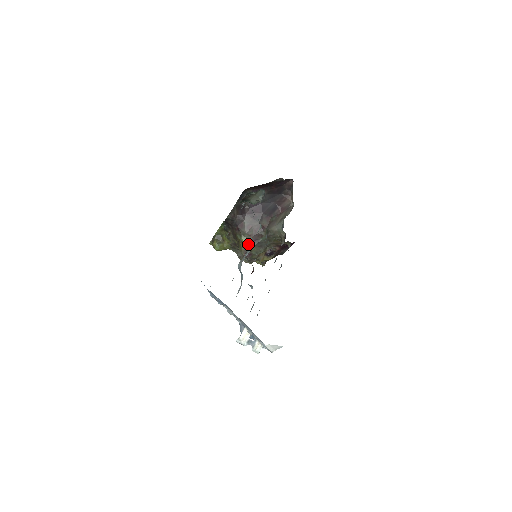
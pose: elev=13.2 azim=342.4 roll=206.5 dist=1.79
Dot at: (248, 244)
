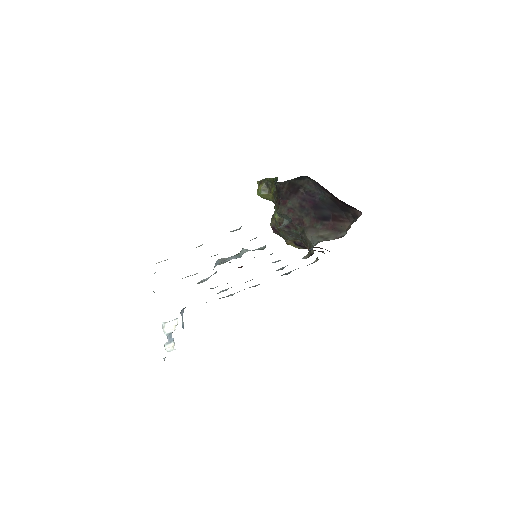
Dot at: occluded
